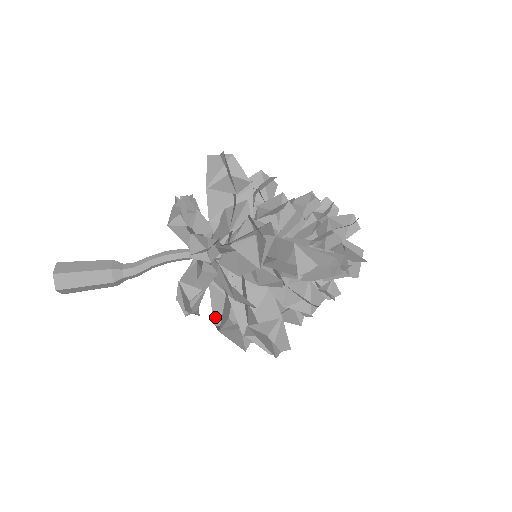
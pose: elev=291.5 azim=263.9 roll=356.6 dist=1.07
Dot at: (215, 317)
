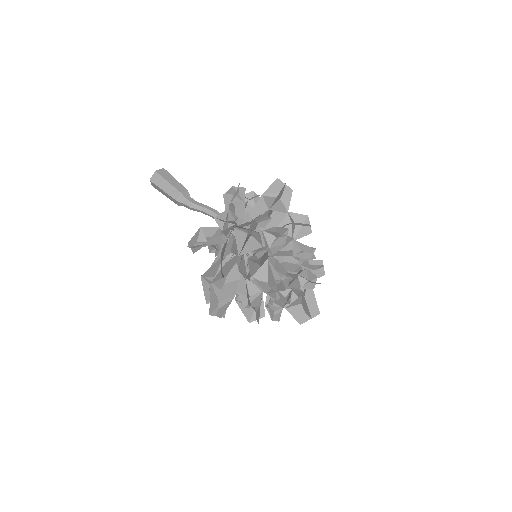
Dot at: occluded
